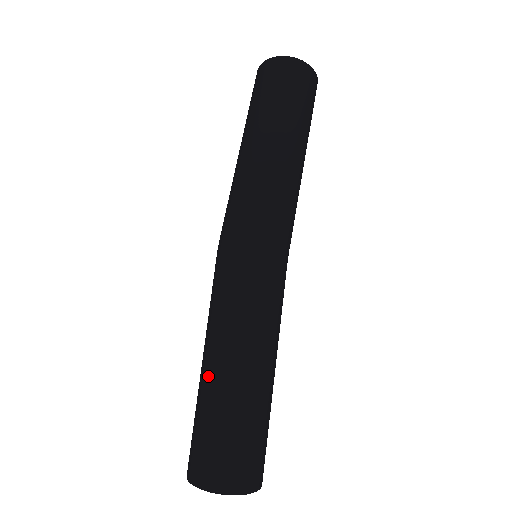
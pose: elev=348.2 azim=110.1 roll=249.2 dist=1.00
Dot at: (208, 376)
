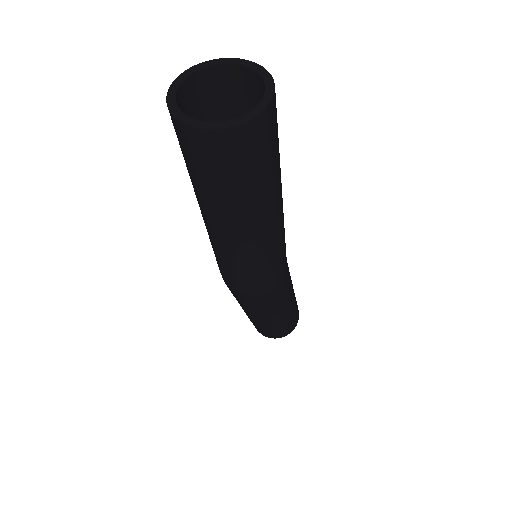
Dot at: (249, 317)
